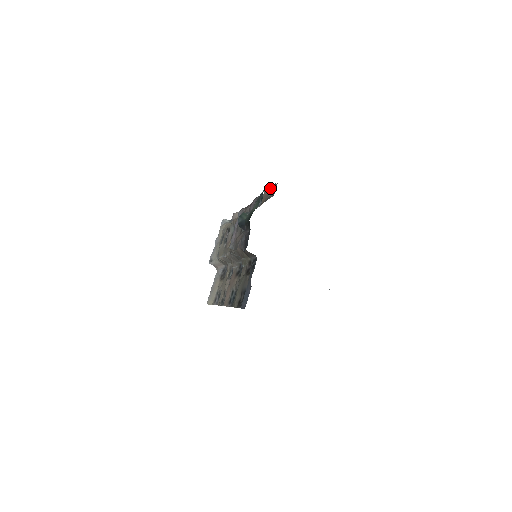
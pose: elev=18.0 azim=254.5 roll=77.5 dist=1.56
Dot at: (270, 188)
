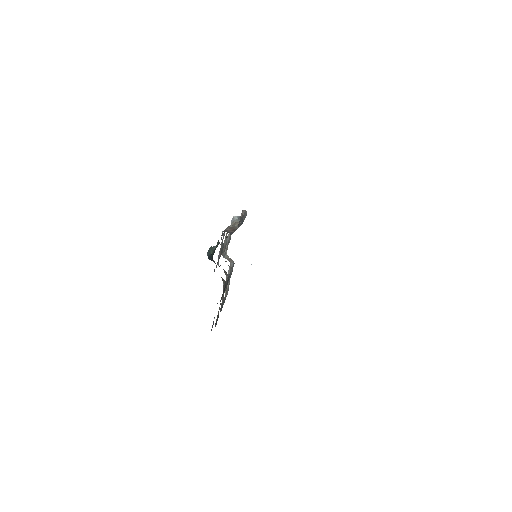
Dot at: occluded
